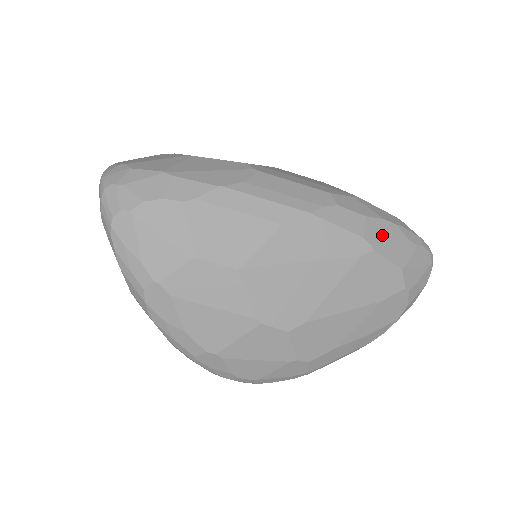
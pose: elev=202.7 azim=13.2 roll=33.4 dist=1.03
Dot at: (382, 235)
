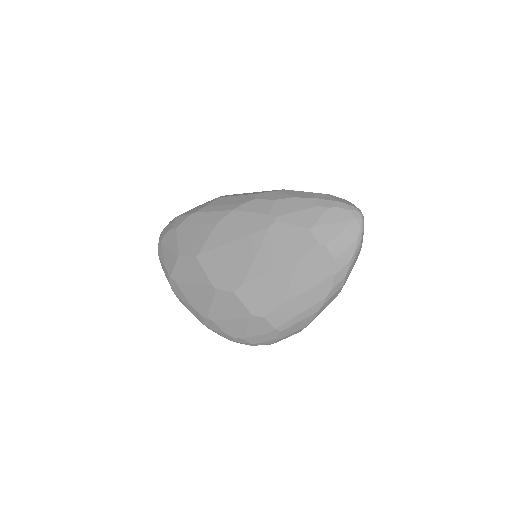
Dot at: (288, 209)
